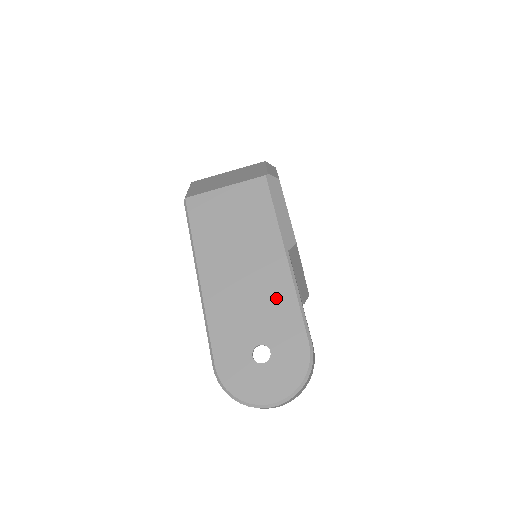
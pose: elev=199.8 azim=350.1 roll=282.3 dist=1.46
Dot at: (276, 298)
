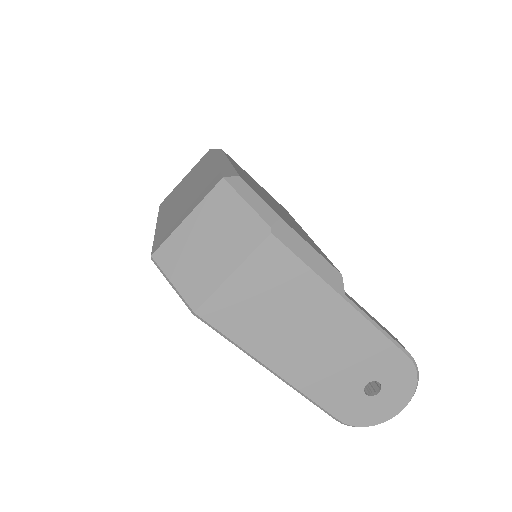
Dot at: (360, 343)
